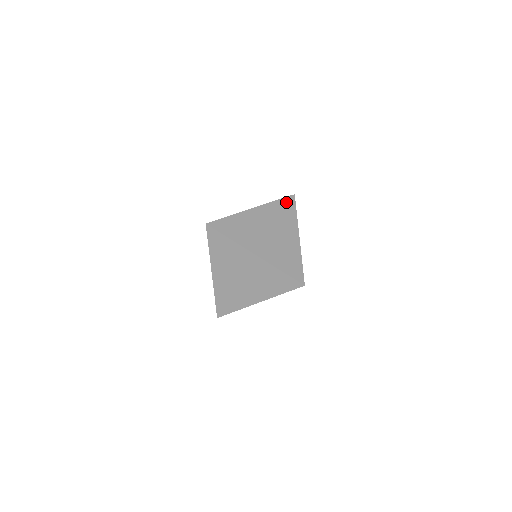
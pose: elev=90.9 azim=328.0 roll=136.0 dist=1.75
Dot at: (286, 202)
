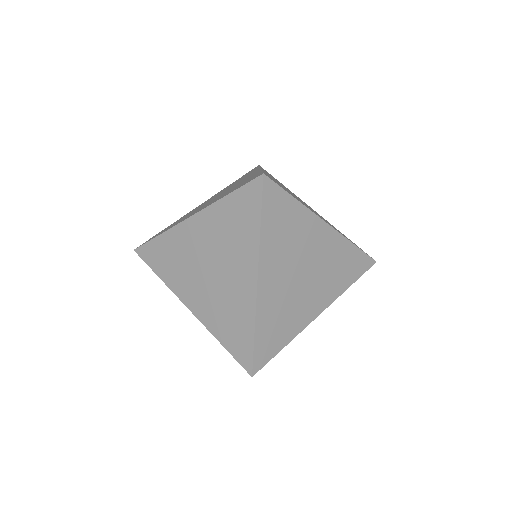
Dot at: (244, 197)
